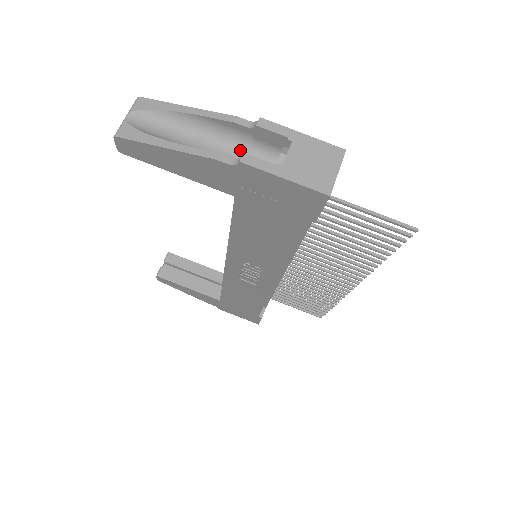
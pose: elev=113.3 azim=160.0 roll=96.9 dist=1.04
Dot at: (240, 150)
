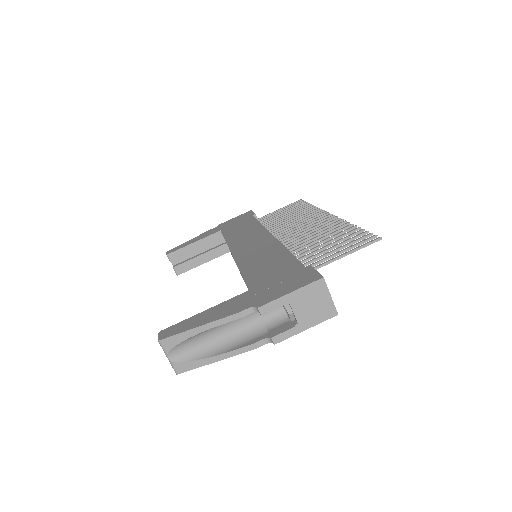
Dot at: (251, 313)
